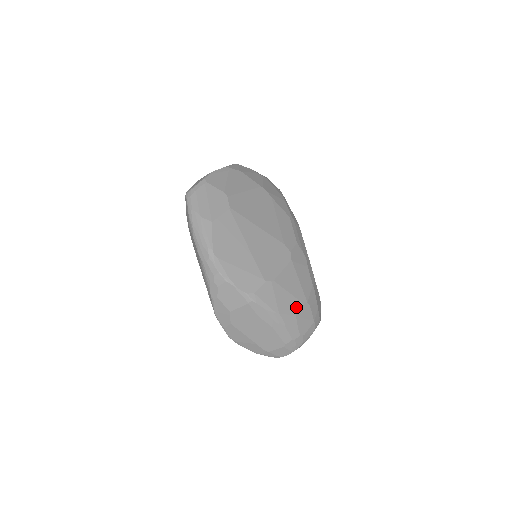
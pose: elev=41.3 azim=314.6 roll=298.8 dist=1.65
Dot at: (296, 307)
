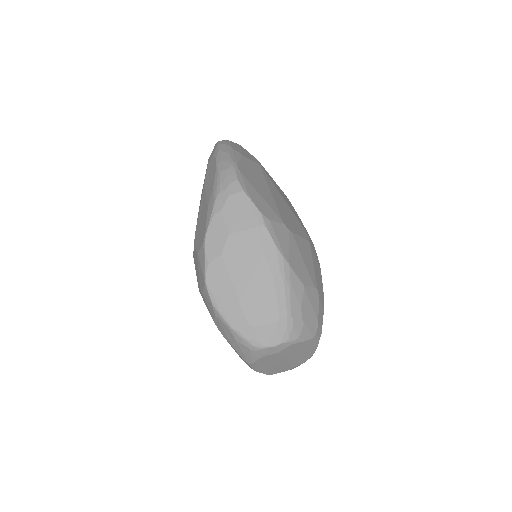
Dot at: (306, 280)
